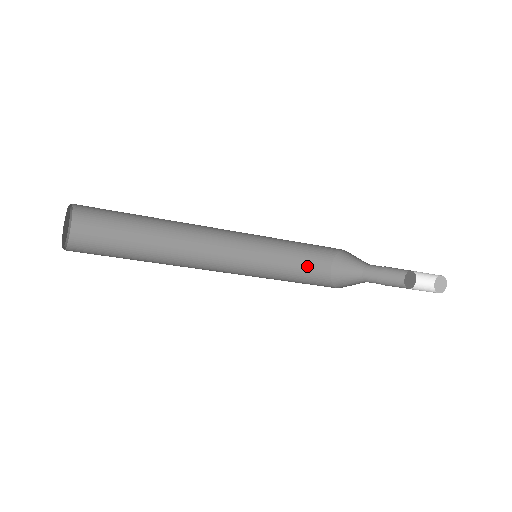
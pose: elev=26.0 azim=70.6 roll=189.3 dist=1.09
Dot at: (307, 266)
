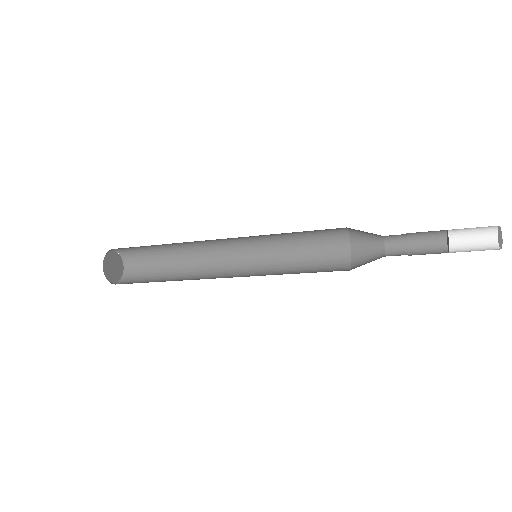
Dot at: (321, 239)
